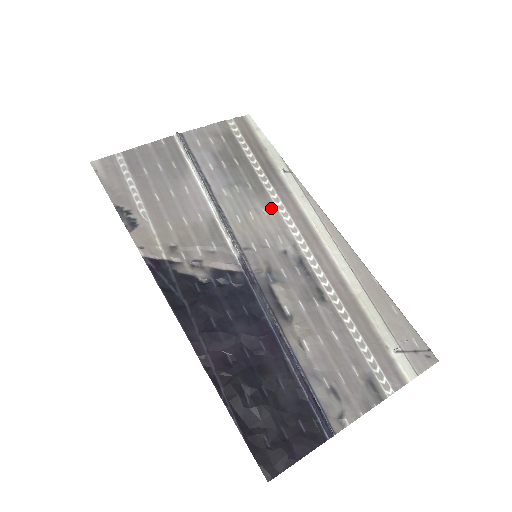
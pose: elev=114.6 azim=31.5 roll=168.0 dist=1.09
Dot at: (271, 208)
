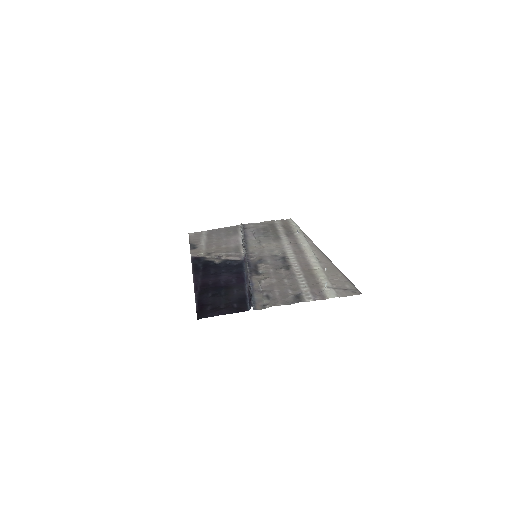
Dot at: (279, 243)
